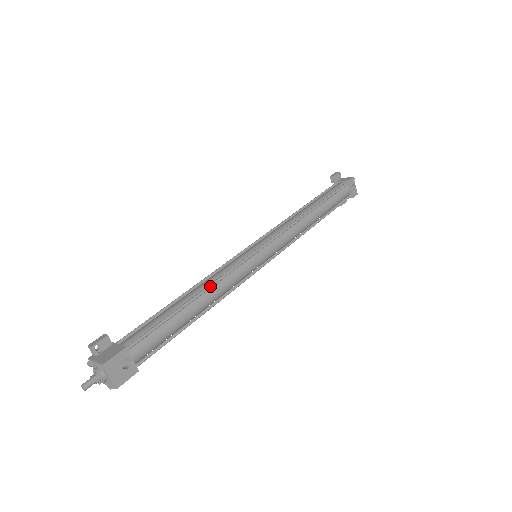
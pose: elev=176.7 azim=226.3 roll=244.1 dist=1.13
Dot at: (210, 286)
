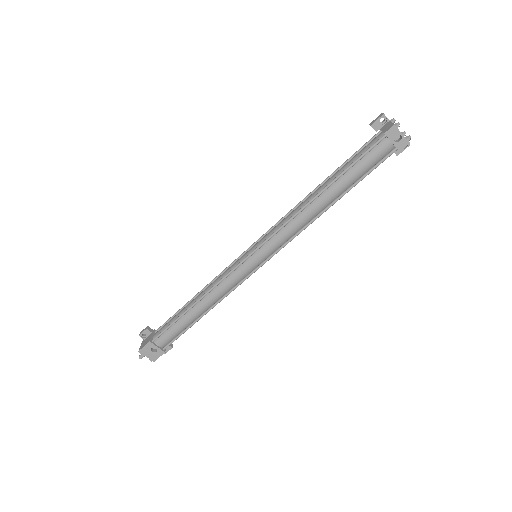
Dot at: (204, 295)
